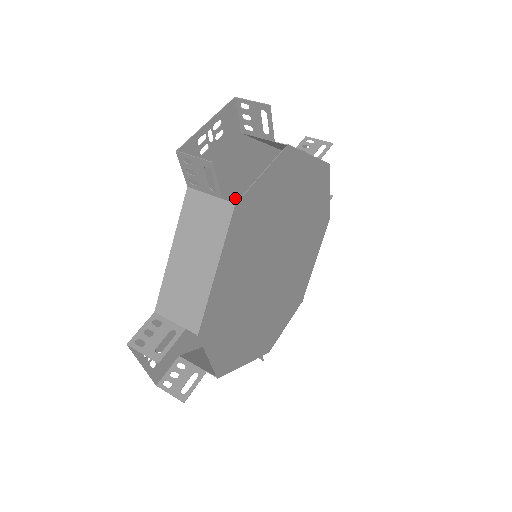
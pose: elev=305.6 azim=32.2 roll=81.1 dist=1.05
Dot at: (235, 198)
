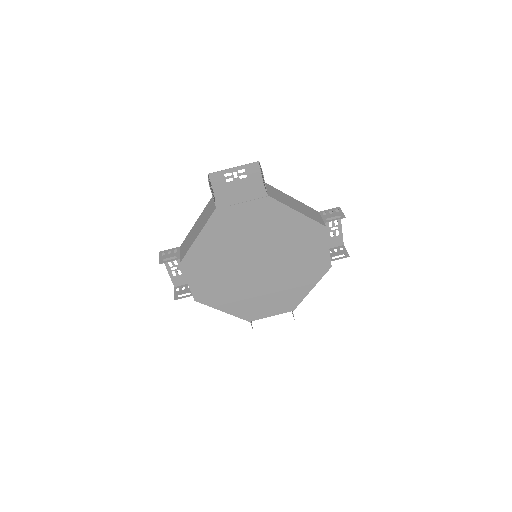
Dot at: occluded
